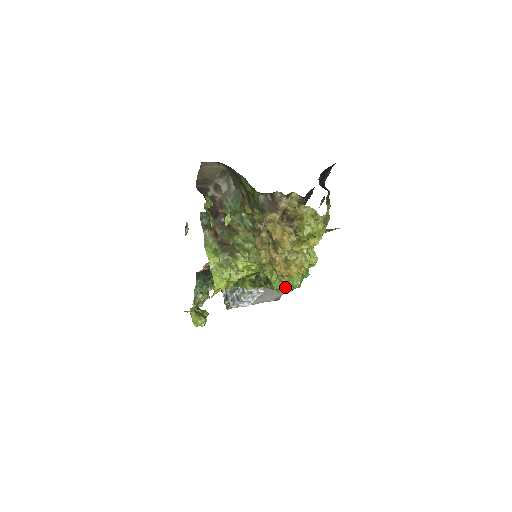
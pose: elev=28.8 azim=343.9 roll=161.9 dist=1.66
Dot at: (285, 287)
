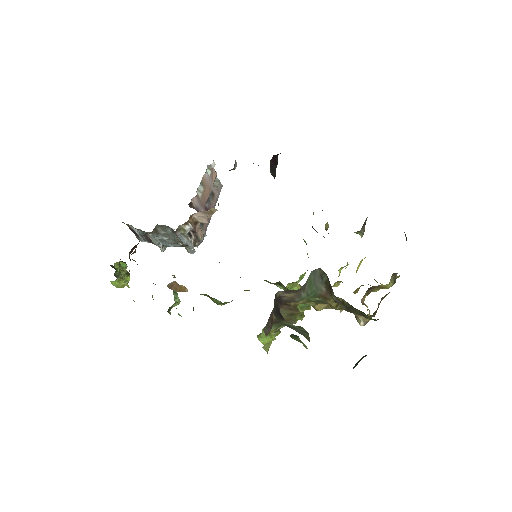
Dot at: (297, 282)
